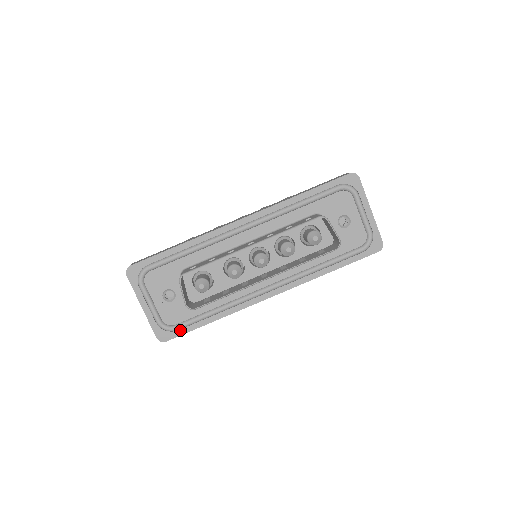
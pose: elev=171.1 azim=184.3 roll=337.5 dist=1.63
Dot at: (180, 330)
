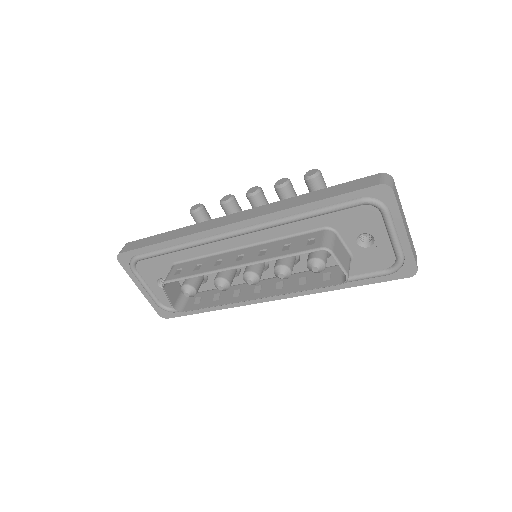
Dot at: (179, 312)
